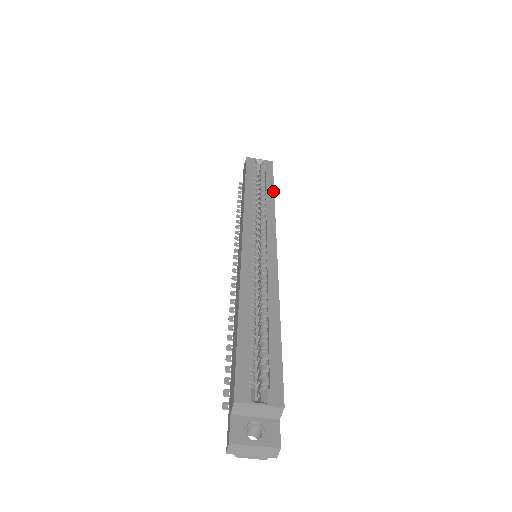
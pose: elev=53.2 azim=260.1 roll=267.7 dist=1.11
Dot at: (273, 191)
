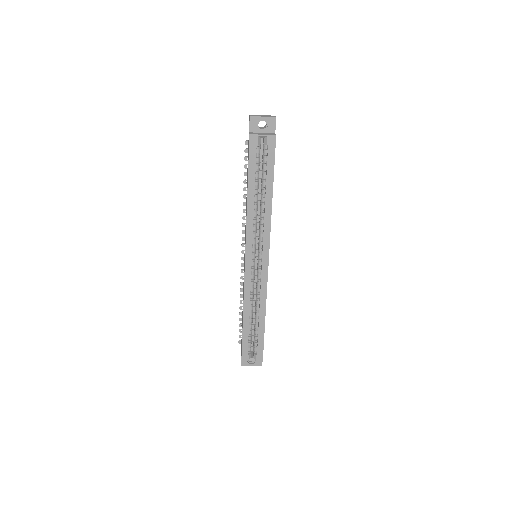
Dot at: (272, 192)
